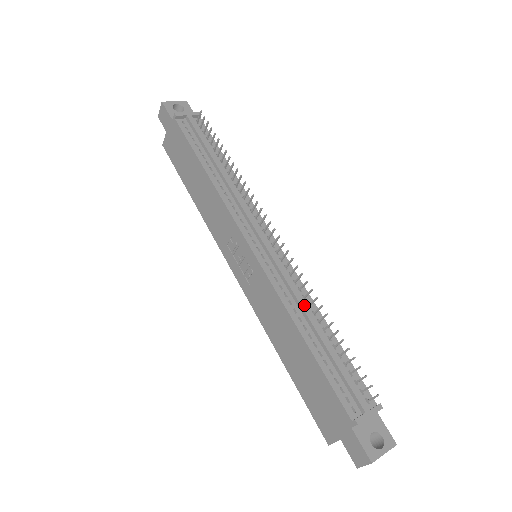
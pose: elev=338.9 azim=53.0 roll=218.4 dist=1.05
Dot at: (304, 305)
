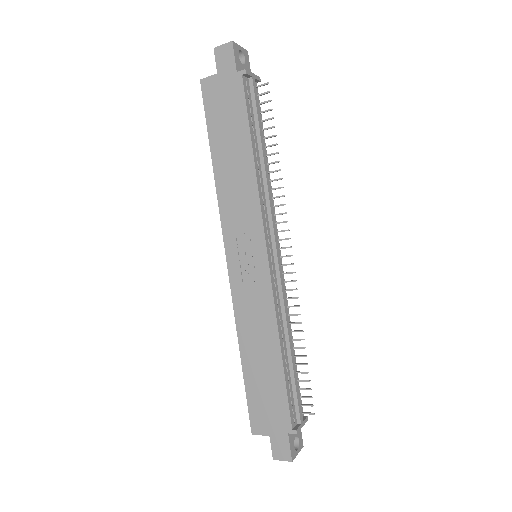
Dot at: (288, 324)
